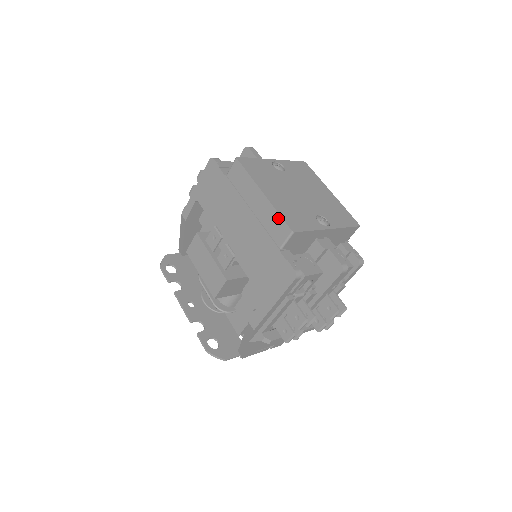
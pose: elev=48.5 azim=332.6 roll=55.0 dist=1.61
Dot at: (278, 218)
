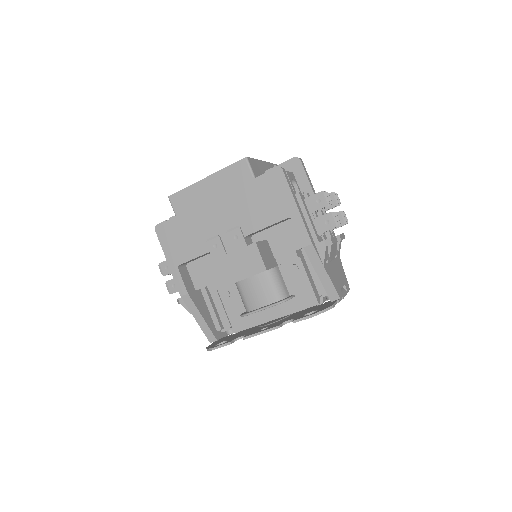
Dot at: (230, 169)
